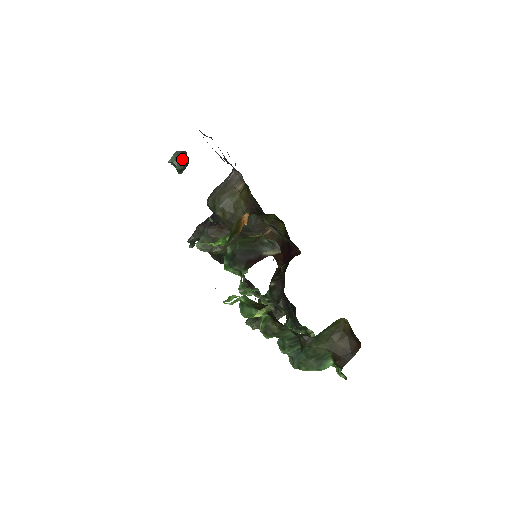
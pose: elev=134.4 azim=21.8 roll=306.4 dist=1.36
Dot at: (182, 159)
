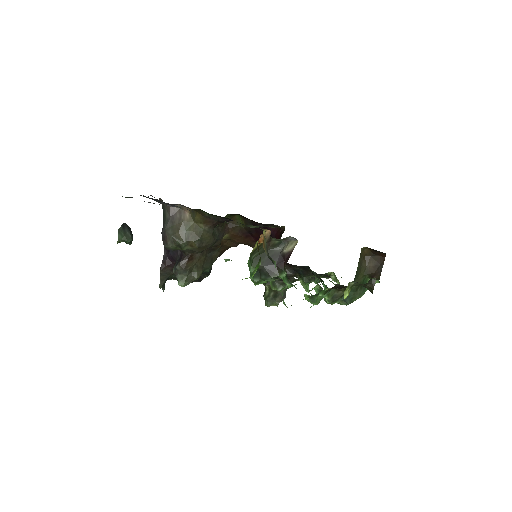
Dot at: (126, 231)
